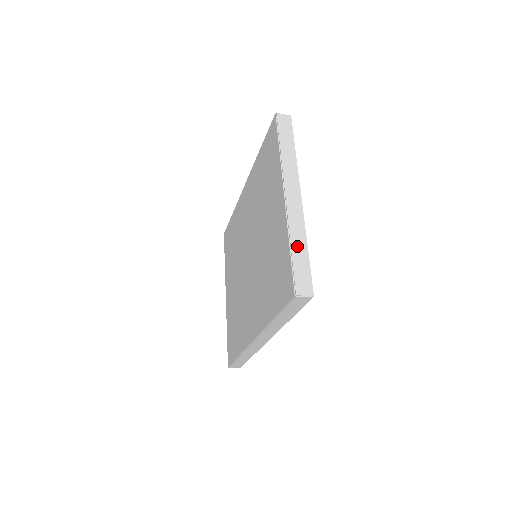
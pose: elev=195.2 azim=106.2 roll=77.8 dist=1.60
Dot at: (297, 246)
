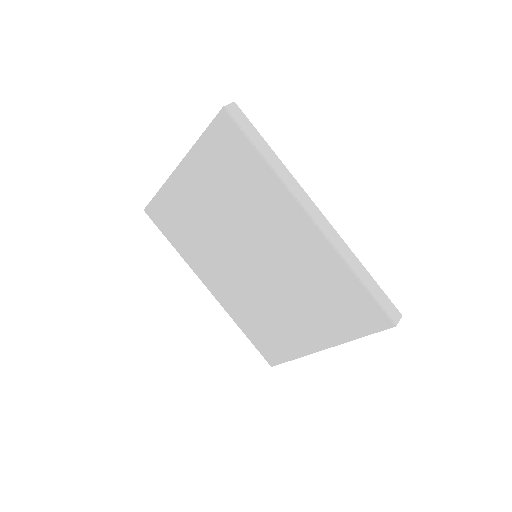
Dot at: occluded
